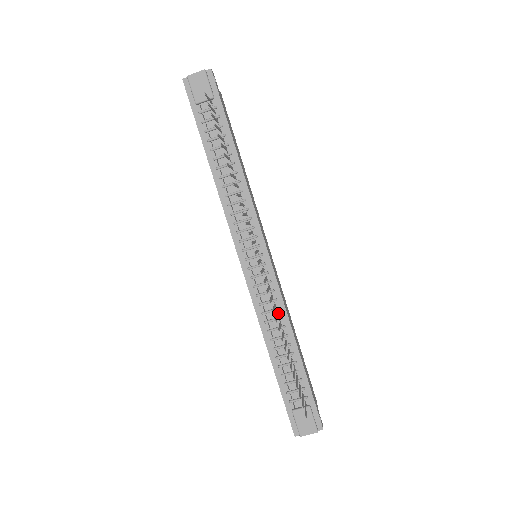
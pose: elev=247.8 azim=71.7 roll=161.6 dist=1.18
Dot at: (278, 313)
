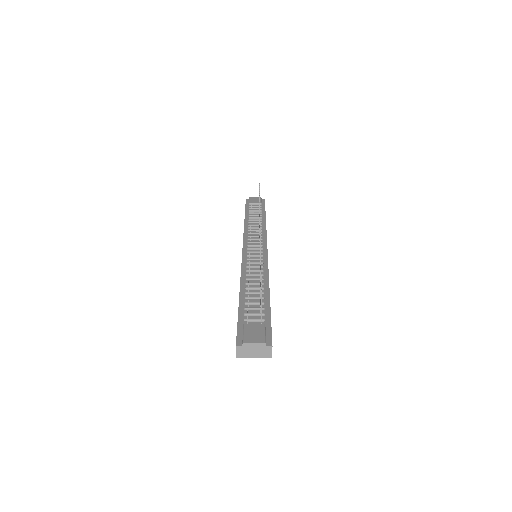
Dot at: (261, 273)
